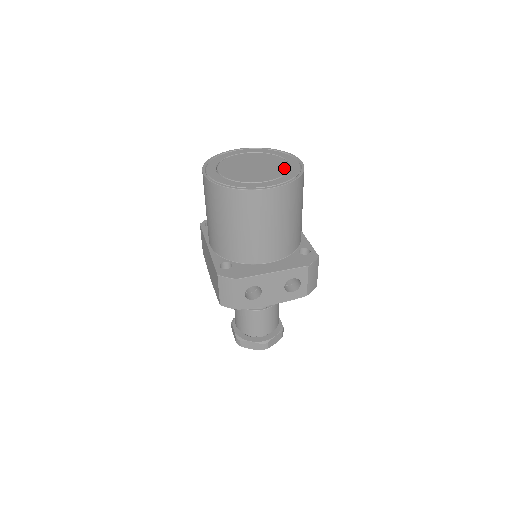
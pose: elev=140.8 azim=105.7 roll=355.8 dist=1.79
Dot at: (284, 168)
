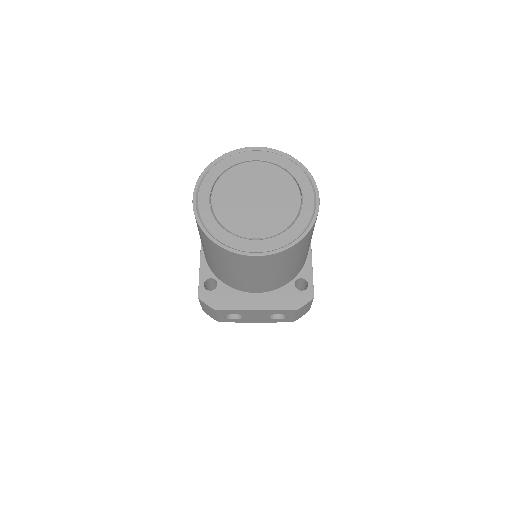
Dot at: (291, 213)
